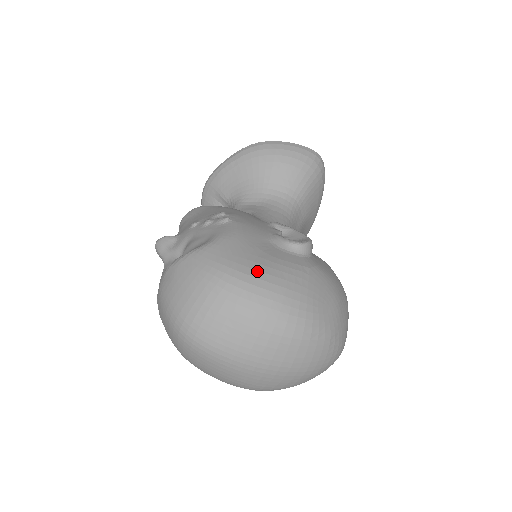
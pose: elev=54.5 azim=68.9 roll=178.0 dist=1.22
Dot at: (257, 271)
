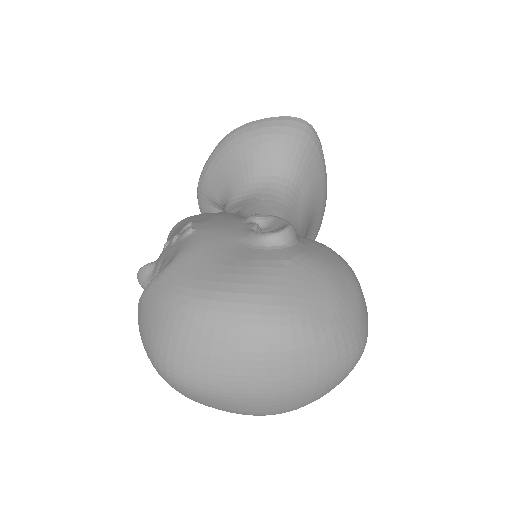
Dot at: (221, 283)
